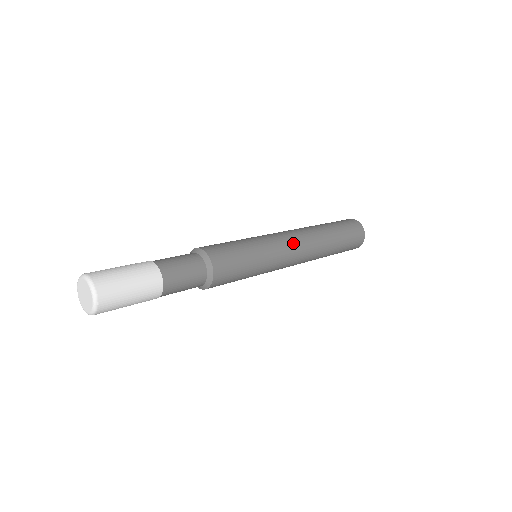
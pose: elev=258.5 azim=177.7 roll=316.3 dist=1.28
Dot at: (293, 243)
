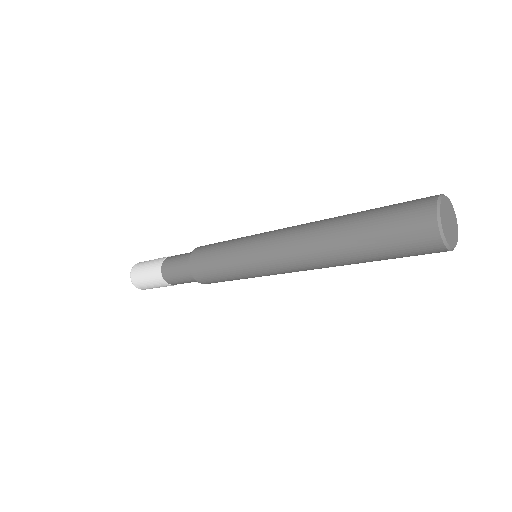
Dot at: (282, 266)
